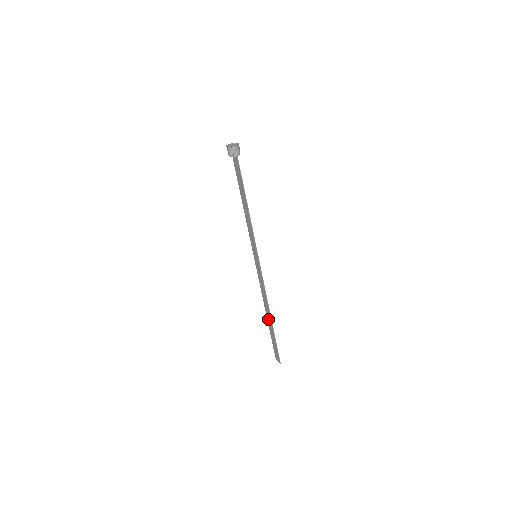
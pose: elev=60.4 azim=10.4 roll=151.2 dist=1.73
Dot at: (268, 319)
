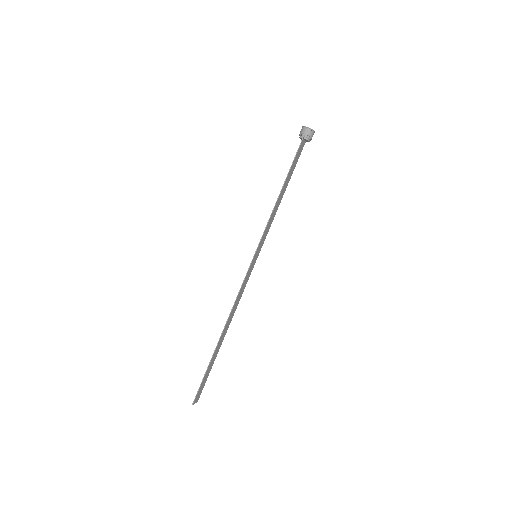
Dot at: (221, 341)
